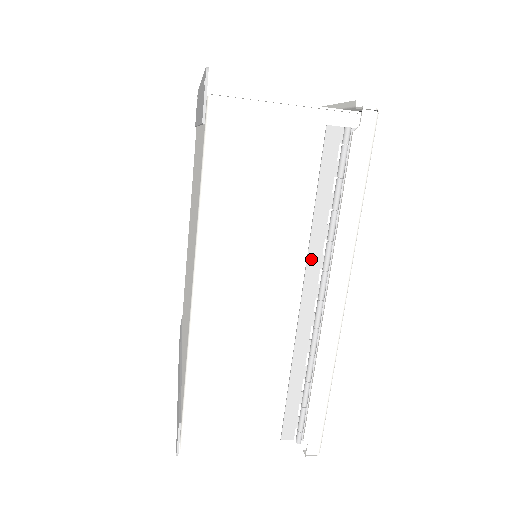
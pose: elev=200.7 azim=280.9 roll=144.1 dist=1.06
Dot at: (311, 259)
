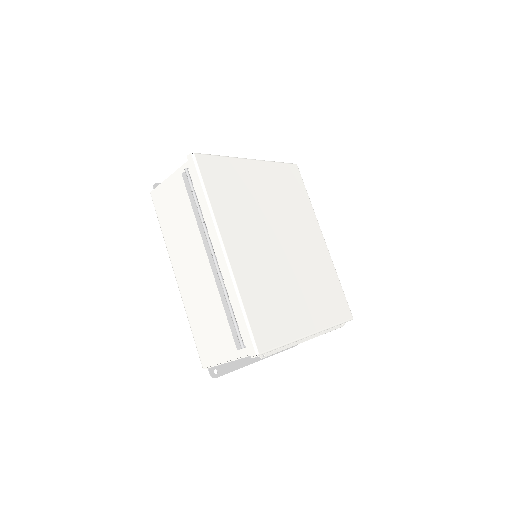
Dot at: (203, 237)
